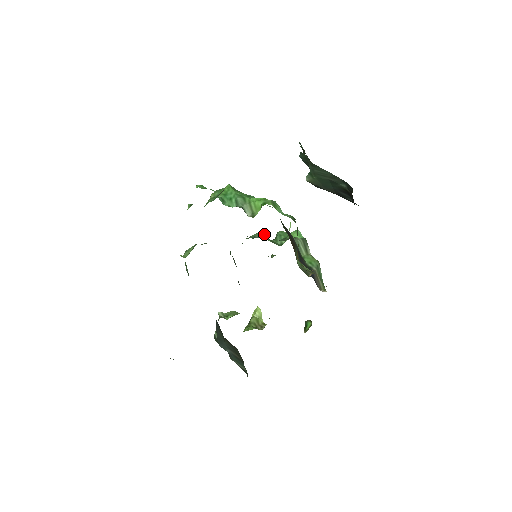
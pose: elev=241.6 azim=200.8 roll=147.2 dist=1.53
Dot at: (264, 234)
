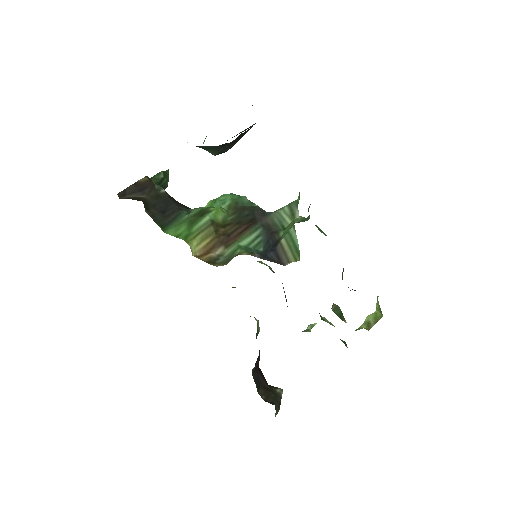
Dot at: occluded
